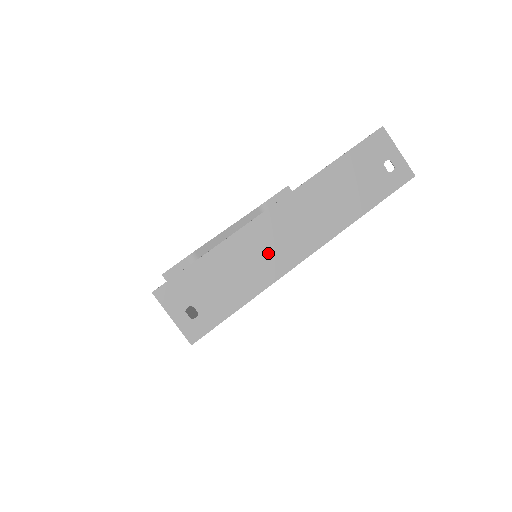
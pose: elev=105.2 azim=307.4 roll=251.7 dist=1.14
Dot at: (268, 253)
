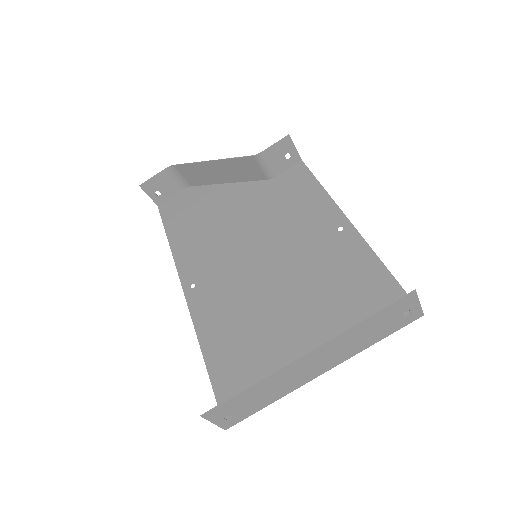
Dot at: (292, 379)
